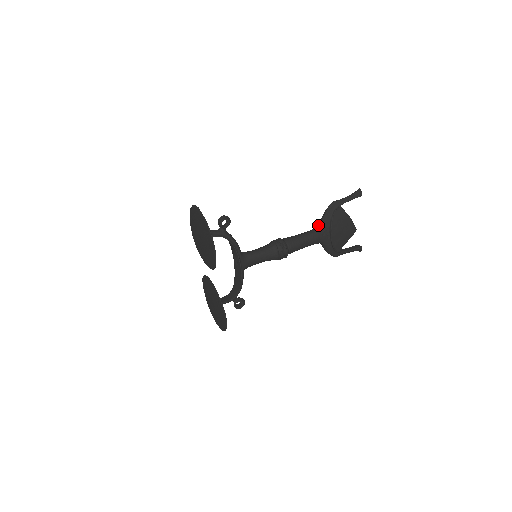
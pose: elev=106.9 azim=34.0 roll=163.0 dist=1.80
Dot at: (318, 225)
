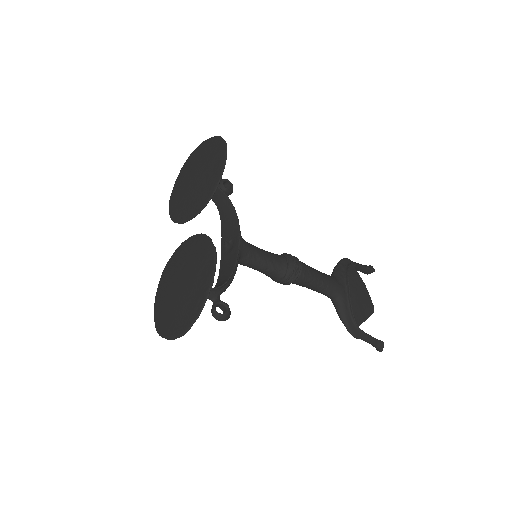
Dot at: occluded
